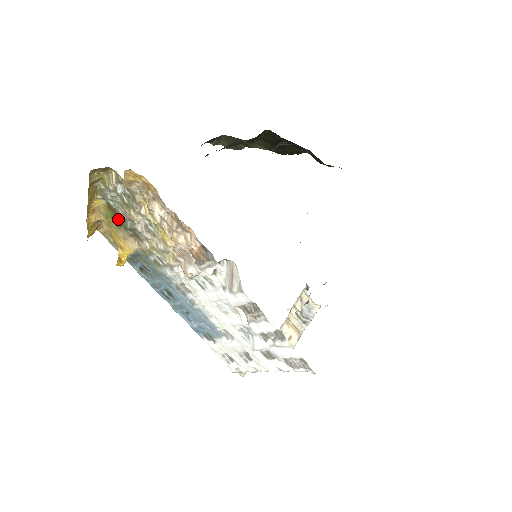
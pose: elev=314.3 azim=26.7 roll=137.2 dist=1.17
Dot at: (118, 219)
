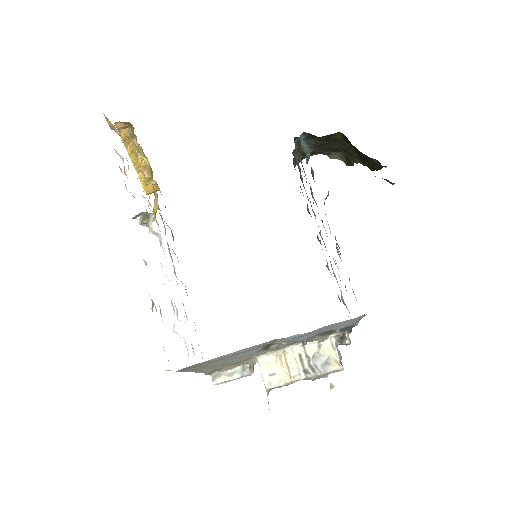
Dot at: occluded
